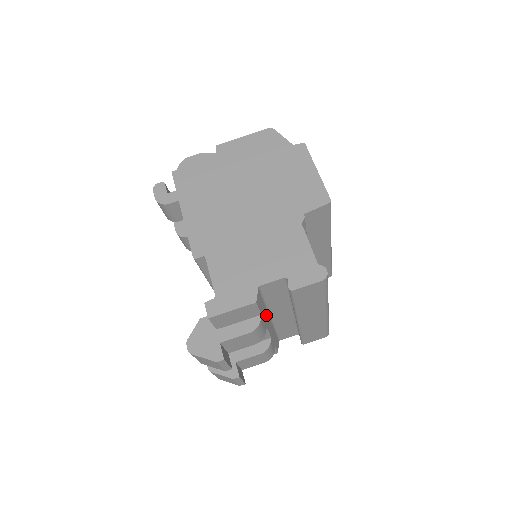
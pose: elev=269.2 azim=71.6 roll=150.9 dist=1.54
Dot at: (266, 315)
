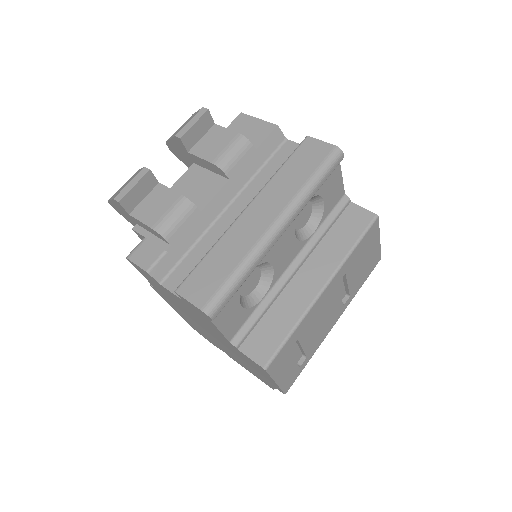
Dot at: (242, 179)
